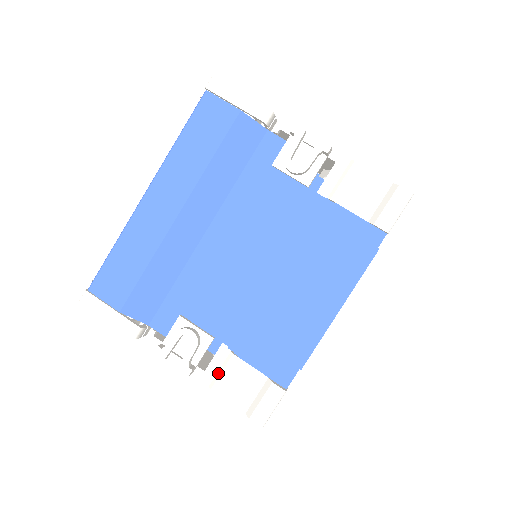
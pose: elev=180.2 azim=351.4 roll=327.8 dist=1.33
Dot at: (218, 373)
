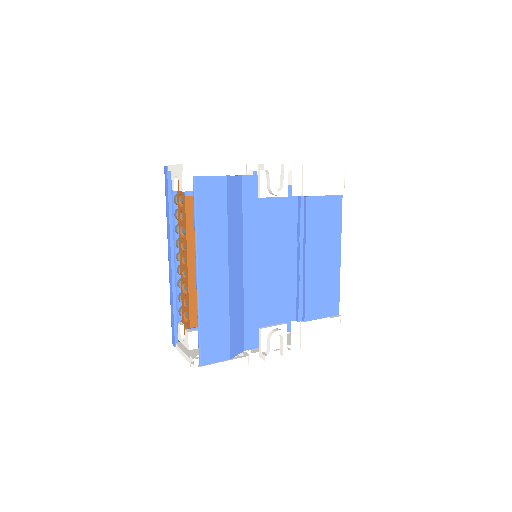
Dot at: (302, 339)
